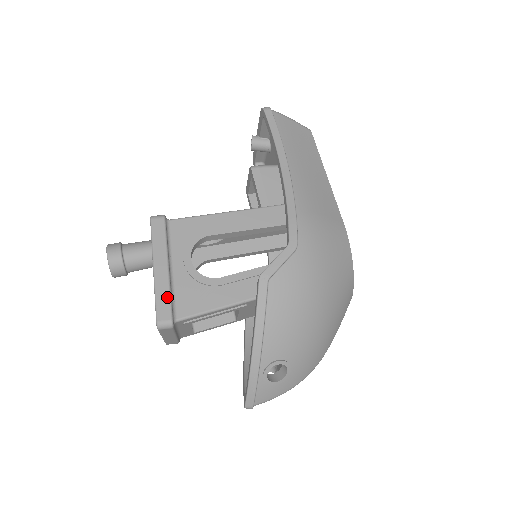
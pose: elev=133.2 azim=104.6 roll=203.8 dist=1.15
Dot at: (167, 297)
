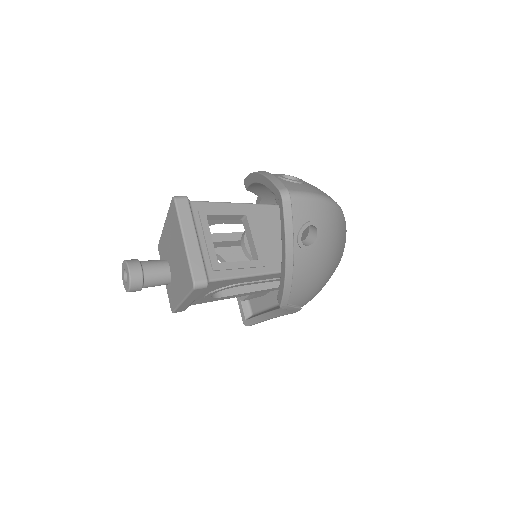
Dot at: occluded
